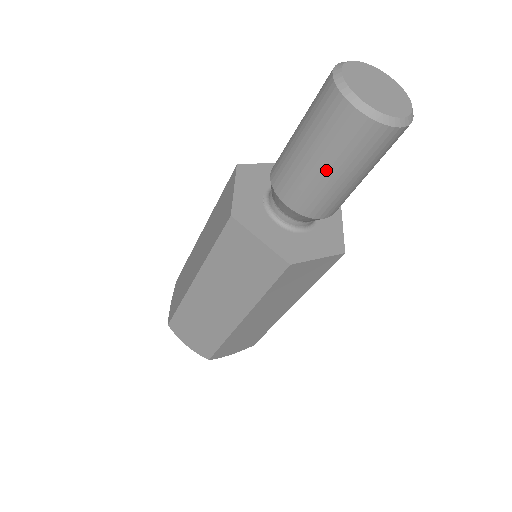
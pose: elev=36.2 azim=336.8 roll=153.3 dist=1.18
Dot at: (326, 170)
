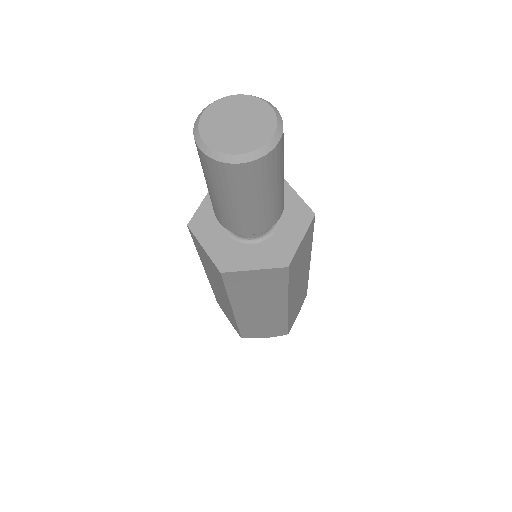
Dot at: (255, 202)
